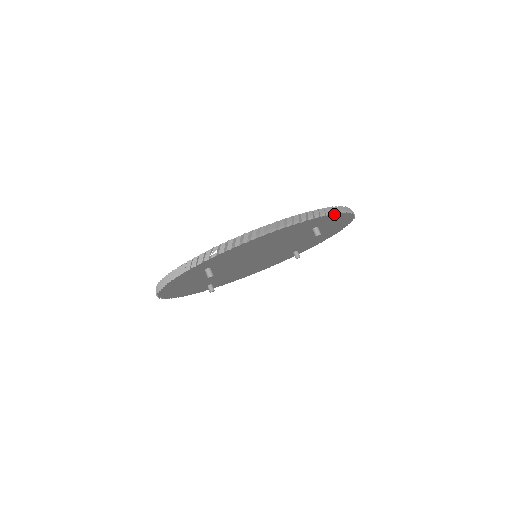
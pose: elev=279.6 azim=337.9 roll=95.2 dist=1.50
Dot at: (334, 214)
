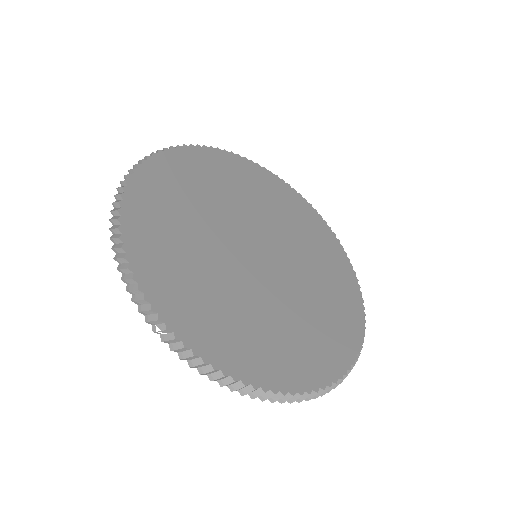
Dot at: occluded
